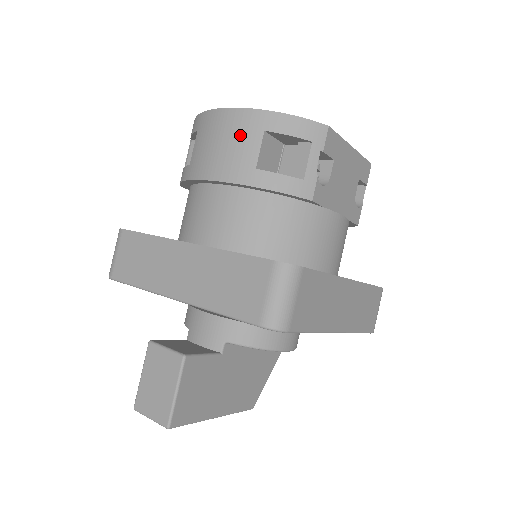
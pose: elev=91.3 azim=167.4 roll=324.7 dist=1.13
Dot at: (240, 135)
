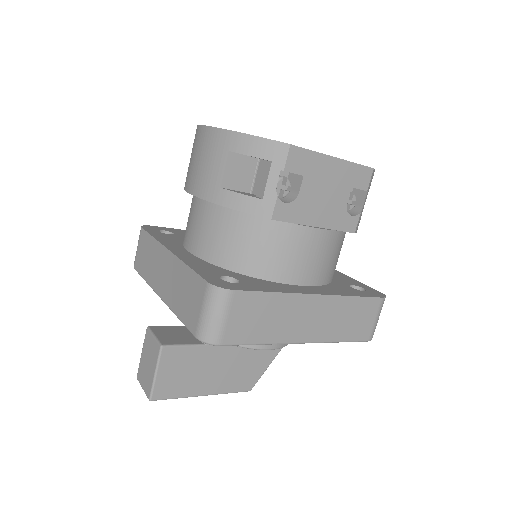
Dot at: (211, 154)
